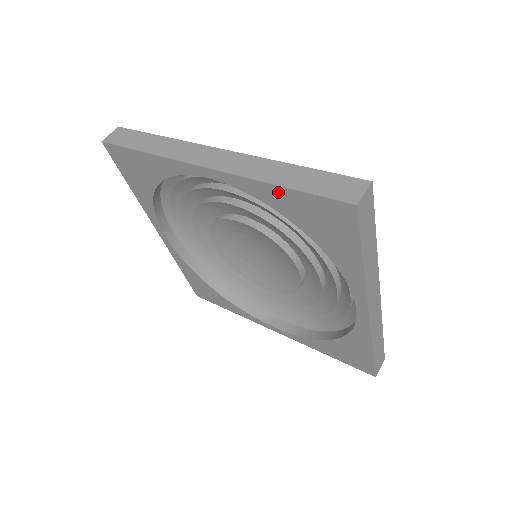
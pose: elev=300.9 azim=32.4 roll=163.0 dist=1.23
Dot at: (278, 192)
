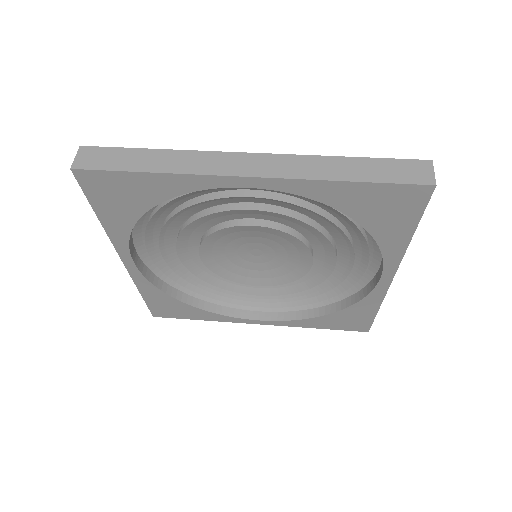
Dot at: (343, 188)
